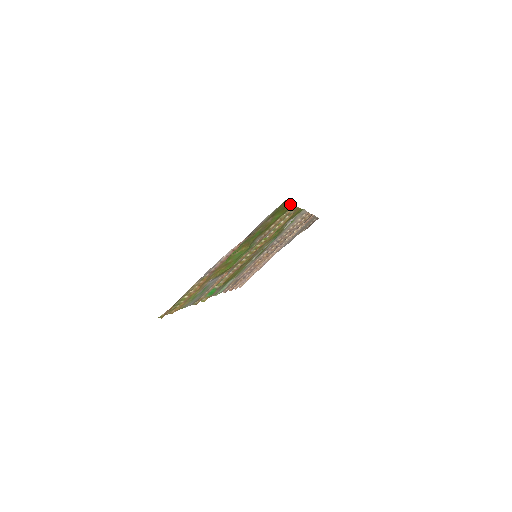
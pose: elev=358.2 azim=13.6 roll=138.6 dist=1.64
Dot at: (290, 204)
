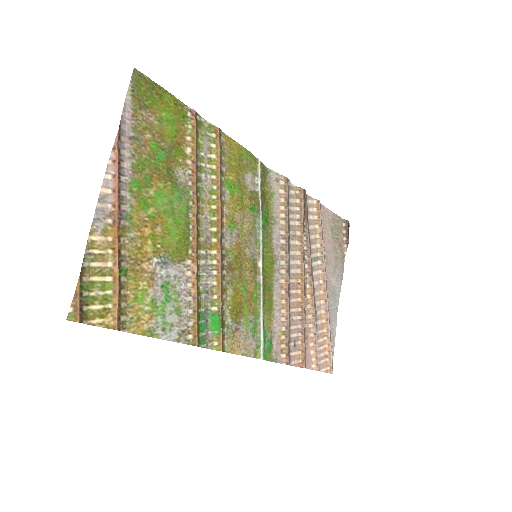
Dot at: (170, 95)
